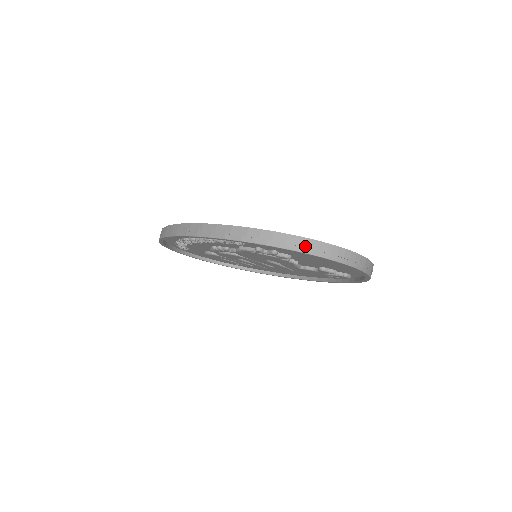
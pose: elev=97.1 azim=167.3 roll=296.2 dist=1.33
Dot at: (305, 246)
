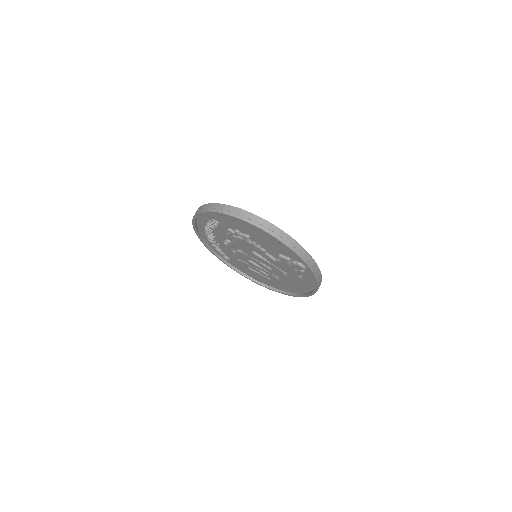
Dot at: (231, 211)
